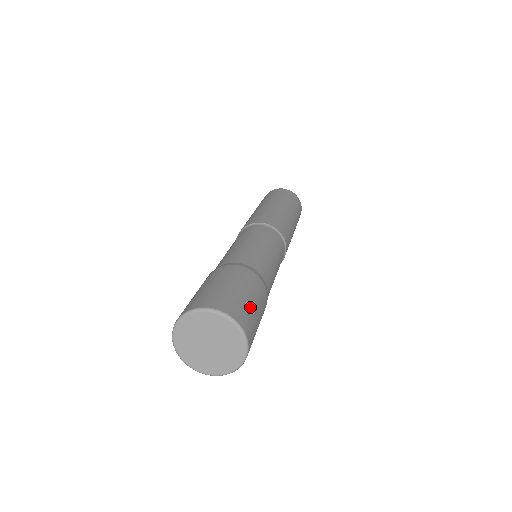
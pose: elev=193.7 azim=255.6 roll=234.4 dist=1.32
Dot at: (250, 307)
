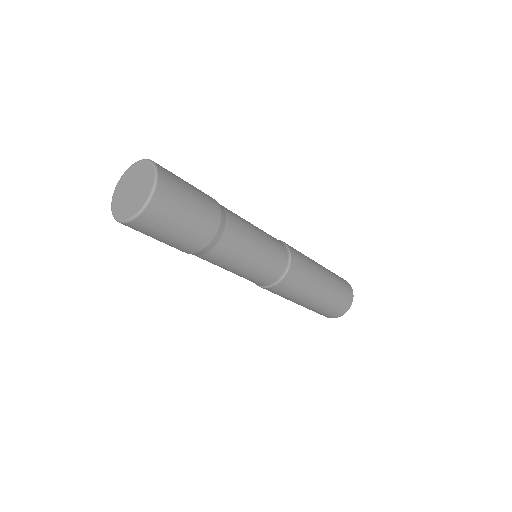
Dot at: (184, 189)
